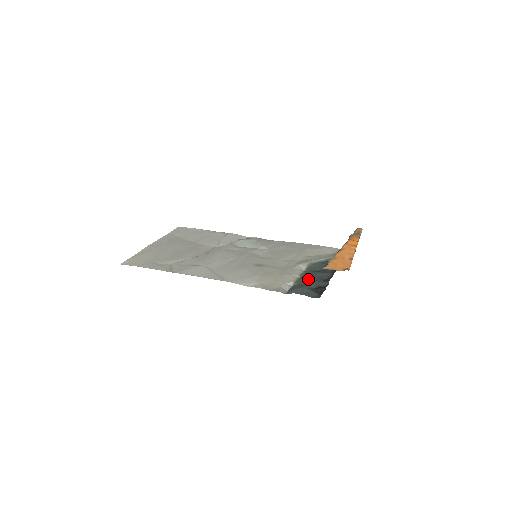
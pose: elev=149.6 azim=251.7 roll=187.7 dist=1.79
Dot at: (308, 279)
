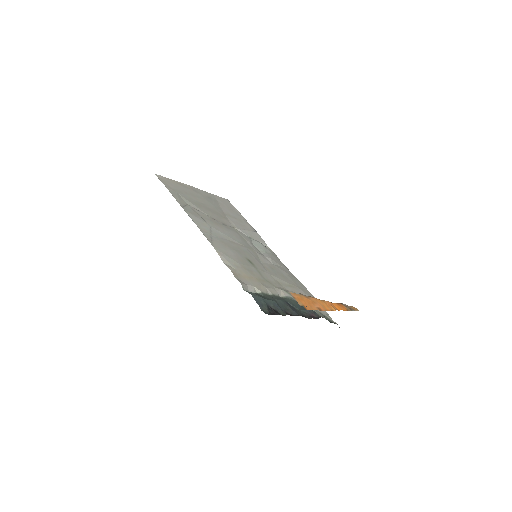
Dot at: (275, 300)
